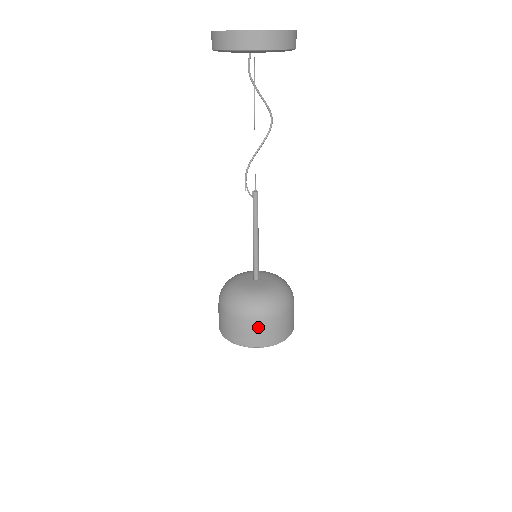
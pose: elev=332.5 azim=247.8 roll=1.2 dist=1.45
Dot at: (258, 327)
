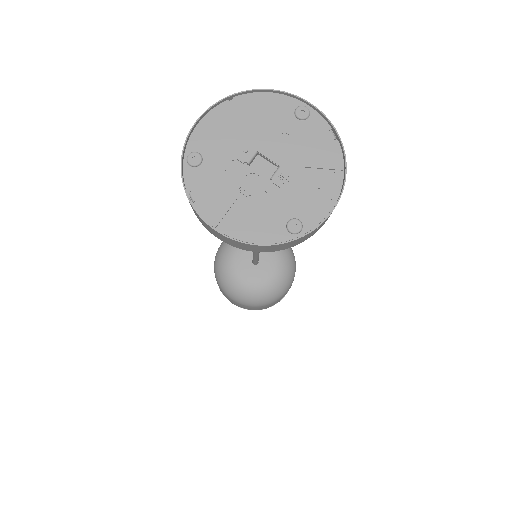
Dot at: occluded
